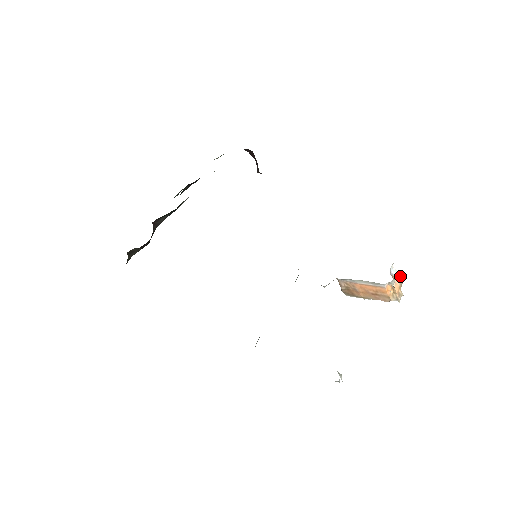
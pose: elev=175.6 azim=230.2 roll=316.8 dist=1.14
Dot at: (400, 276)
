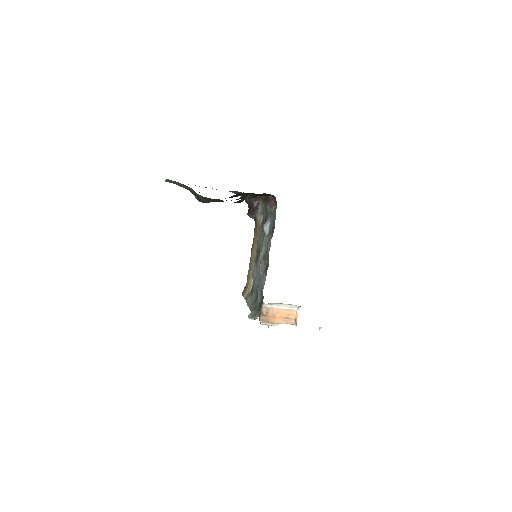
Dot at: occluded
